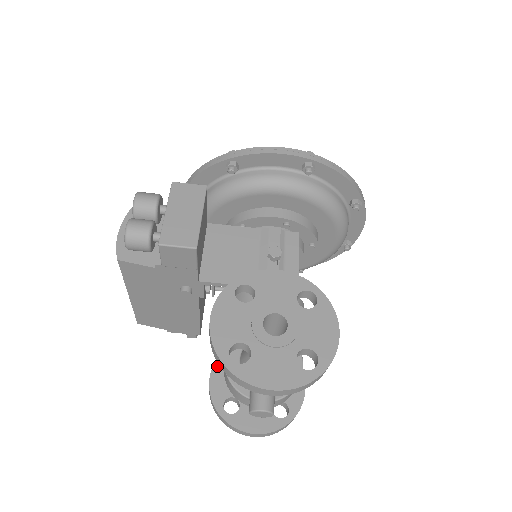
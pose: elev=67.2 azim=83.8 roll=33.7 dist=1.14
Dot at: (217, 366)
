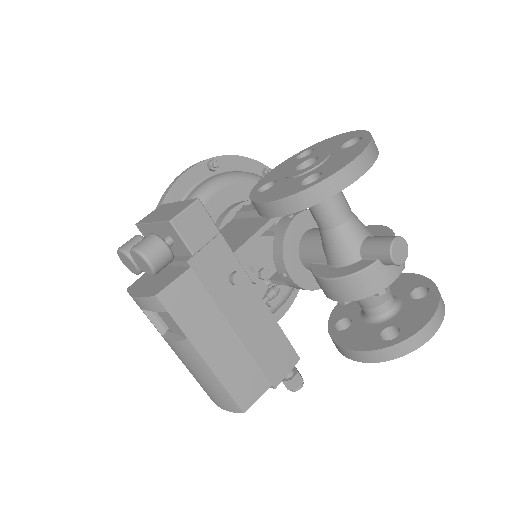
Dot at: (340, 341)
